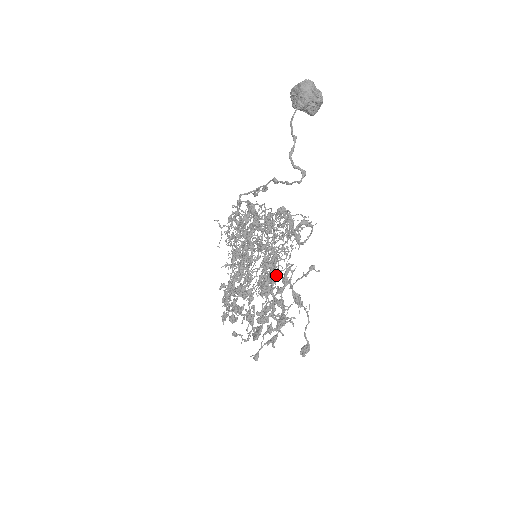
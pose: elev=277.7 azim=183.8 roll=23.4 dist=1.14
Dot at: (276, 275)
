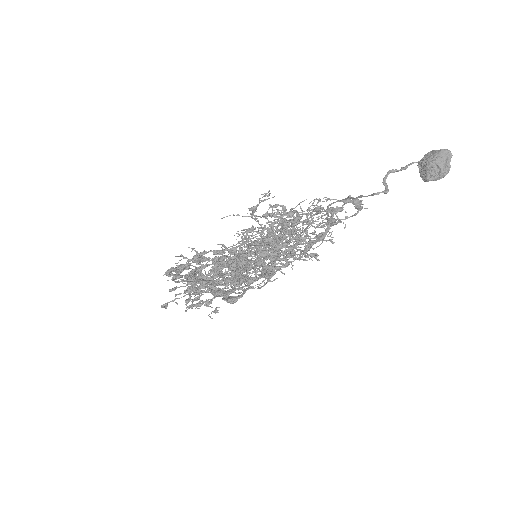
Dot at: occluded
